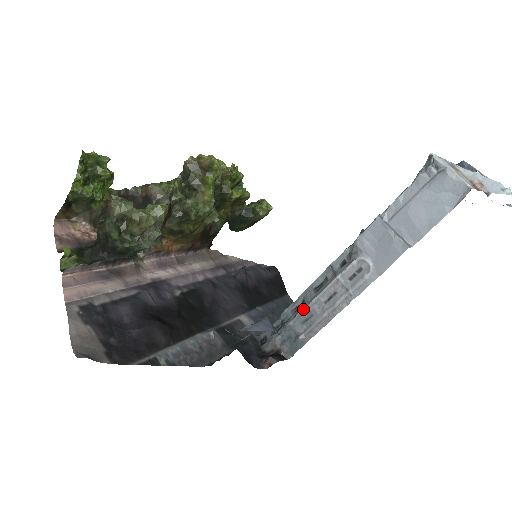
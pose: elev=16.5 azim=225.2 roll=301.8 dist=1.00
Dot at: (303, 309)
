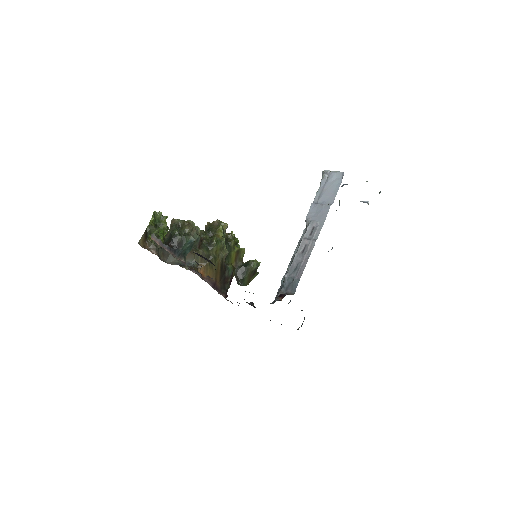
Dot at: (292, 263)
